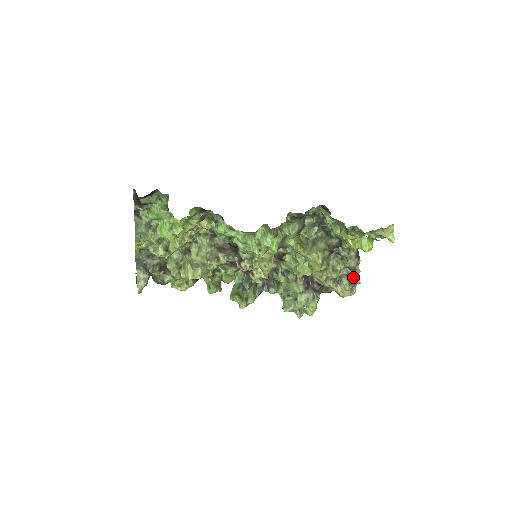
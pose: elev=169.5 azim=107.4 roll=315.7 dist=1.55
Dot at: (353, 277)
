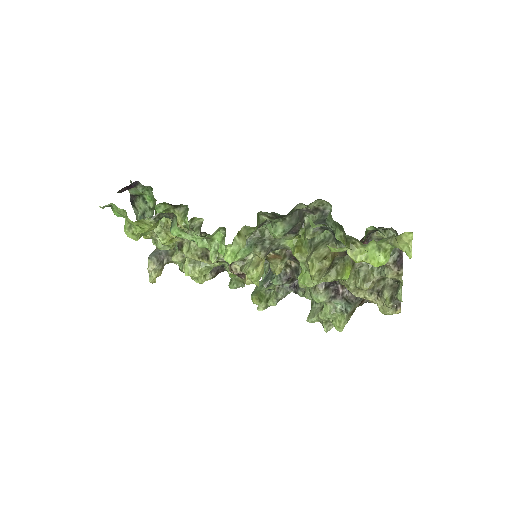
Dot at: (396, 290)
